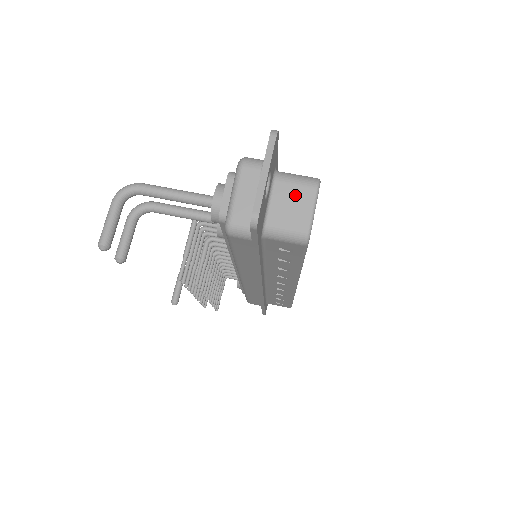
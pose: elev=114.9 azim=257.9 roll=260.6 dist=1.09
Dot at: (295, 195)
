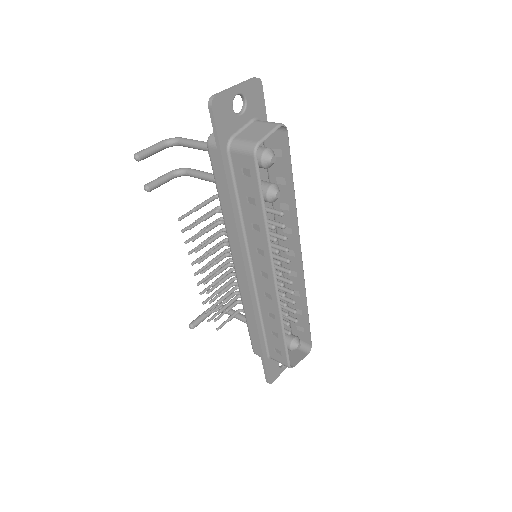
Dot at: (262, 127)
